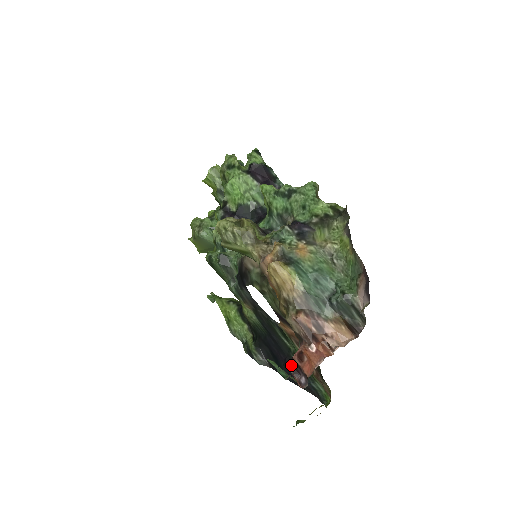
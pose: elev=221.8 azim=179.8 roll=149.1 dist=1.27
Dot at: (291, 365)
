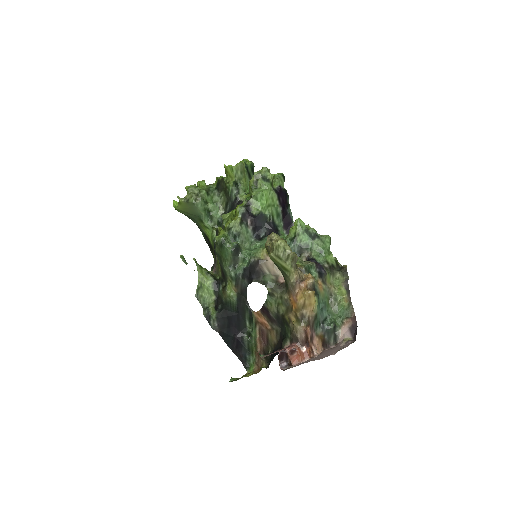
Dot at: (281, 353)
